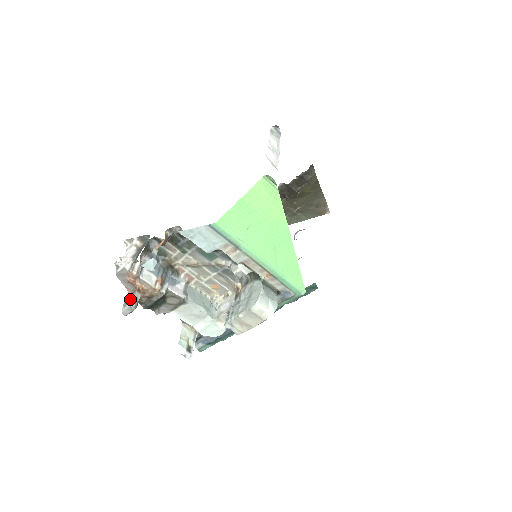
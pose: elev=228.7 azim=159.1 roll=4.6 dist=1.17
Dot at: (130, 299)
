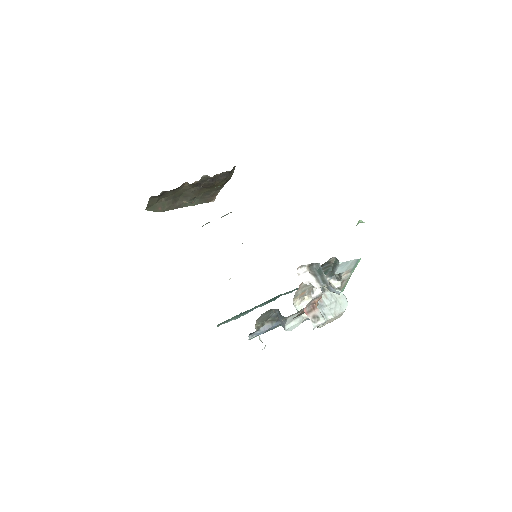
Dot at: (320, 317)
